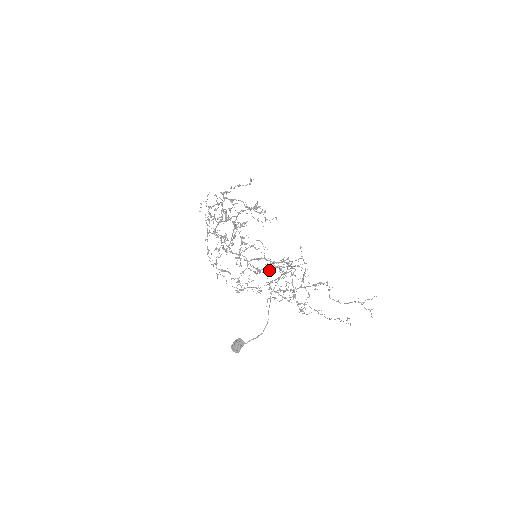
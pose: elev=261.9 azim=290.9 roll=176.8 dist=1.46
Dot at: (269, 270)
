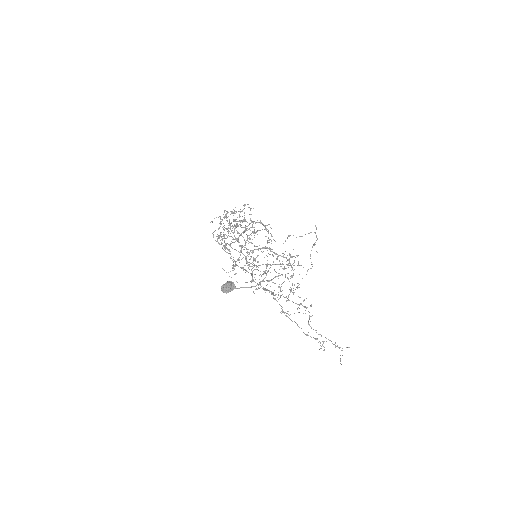
Dot at: (262, 274)
